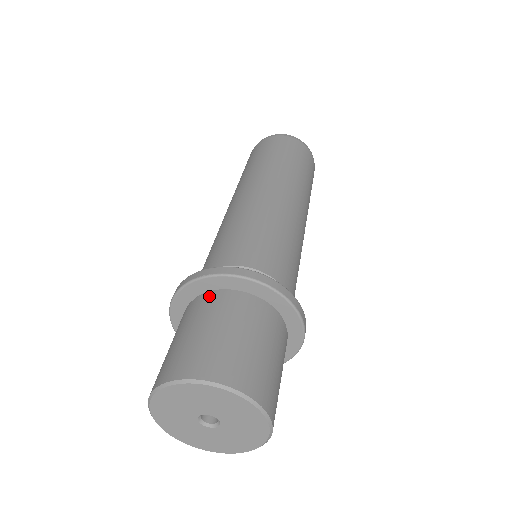
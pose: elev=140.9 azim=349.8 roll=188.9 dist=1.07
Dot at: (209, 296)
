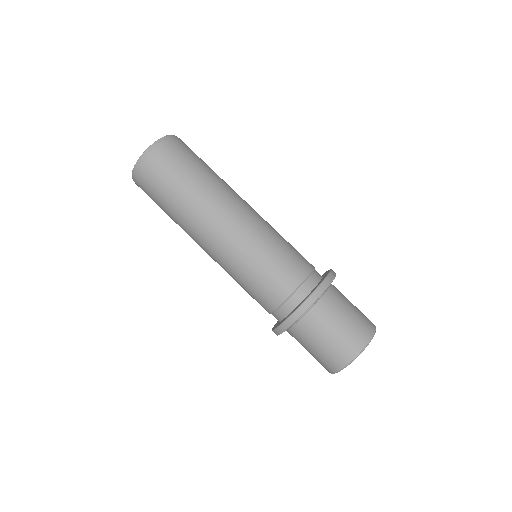
Dot at: (298, 326)
